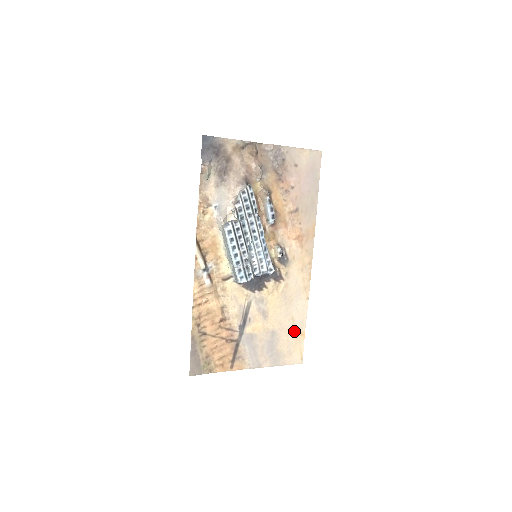
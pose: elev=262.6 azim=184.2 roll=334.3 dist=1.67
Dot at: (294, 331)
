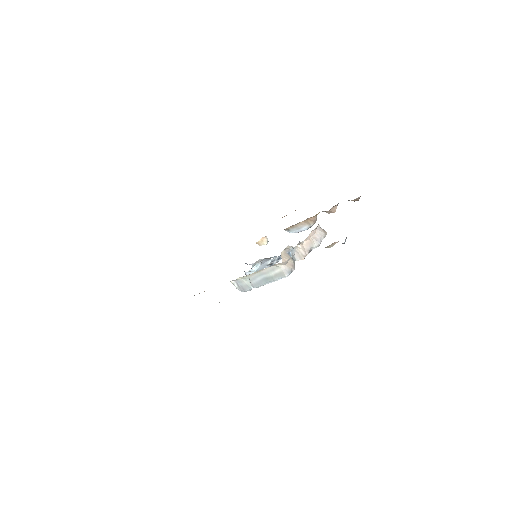
Dot at: occluded
